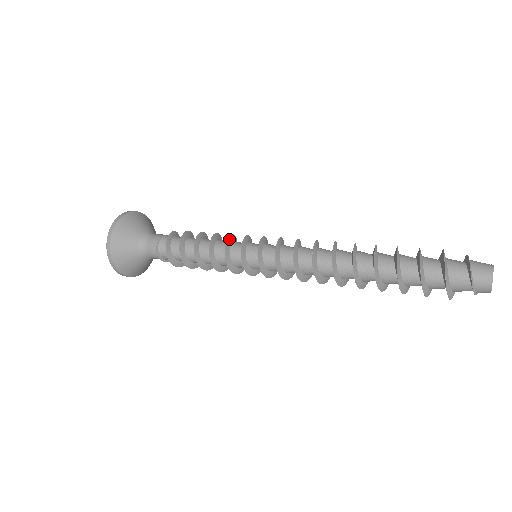
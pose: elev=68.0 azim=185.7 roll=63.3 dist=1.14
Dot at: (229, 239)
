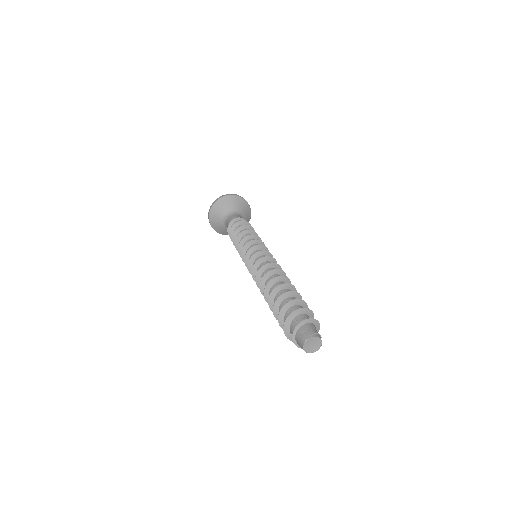
Dot at: (240, 247)
